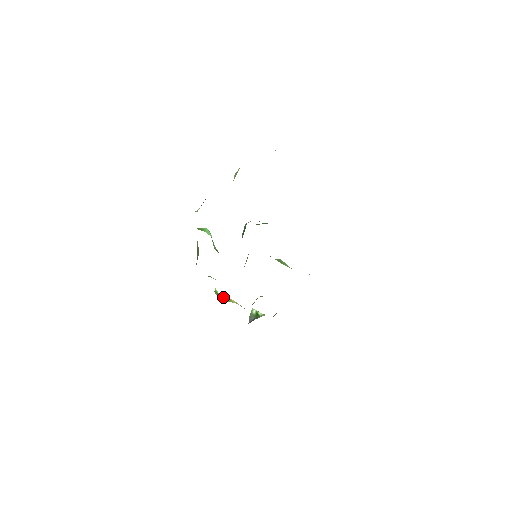
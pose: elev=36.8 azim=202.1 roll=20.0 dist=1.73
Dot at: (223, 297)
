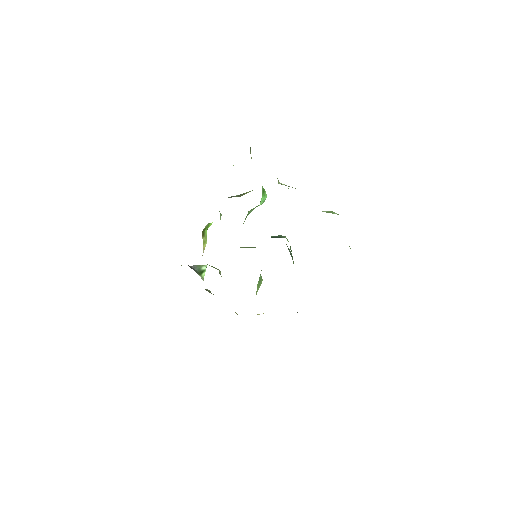
Dot at: (206, 233)
